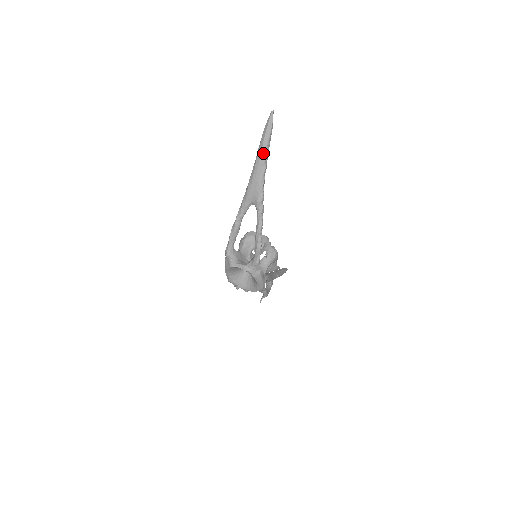
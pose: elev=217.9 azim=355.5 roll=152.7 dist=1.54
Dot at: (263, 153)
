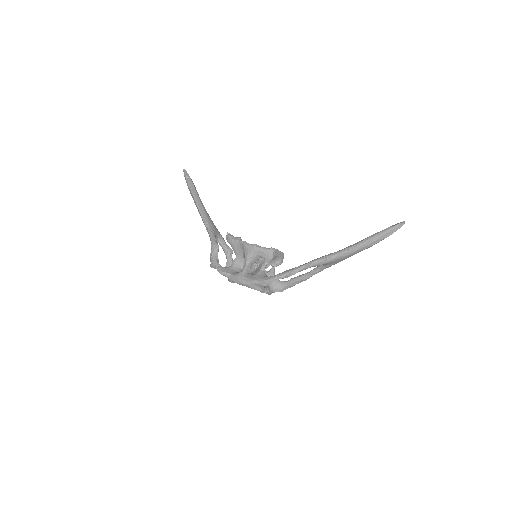
Dot at: occluded
